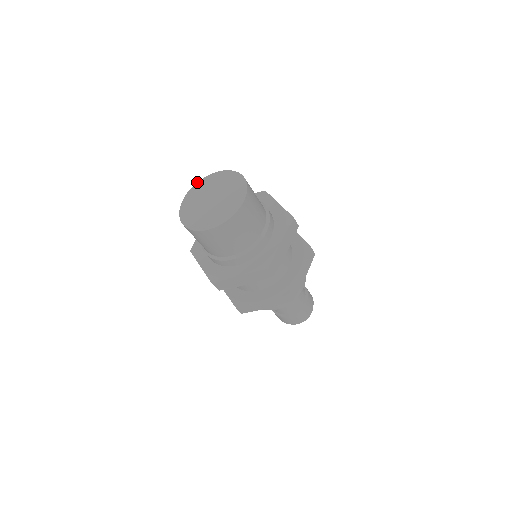
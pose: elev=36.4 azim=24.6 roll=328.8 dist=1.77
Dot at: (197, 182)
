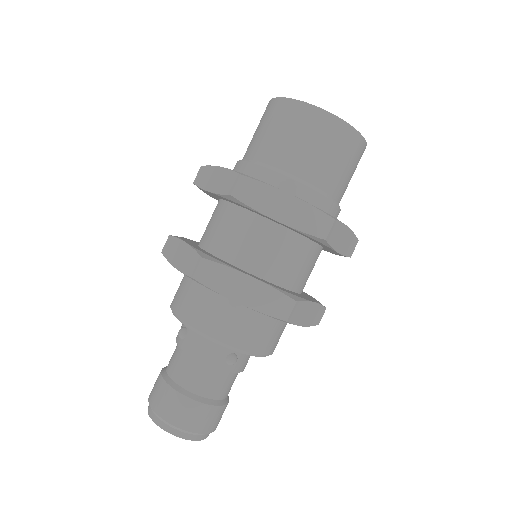
Dot at: occluded
